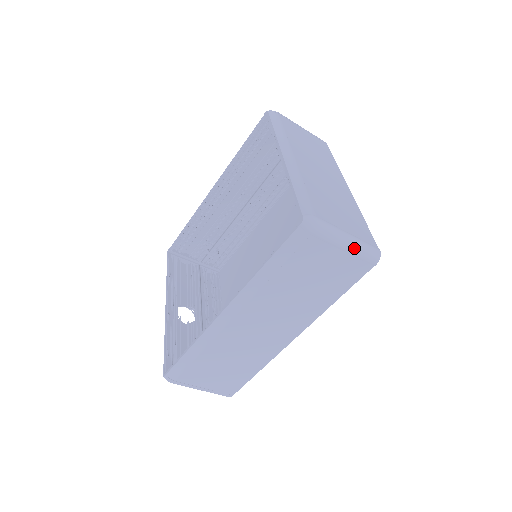
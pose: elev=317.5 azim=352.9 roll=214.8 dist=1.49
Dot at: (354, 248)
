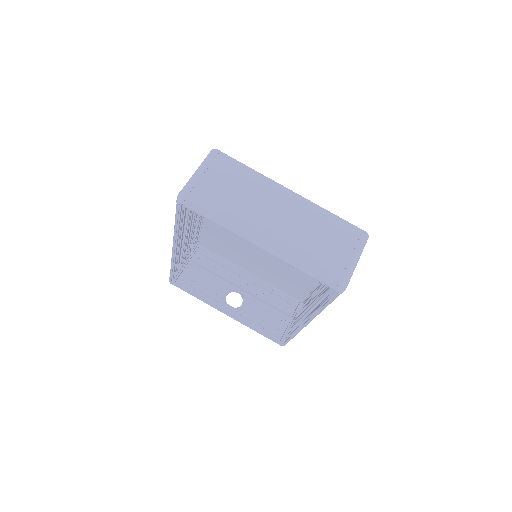
Dot at: occluded
